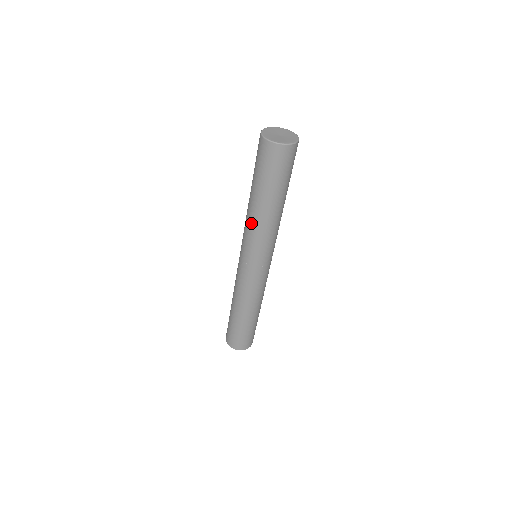
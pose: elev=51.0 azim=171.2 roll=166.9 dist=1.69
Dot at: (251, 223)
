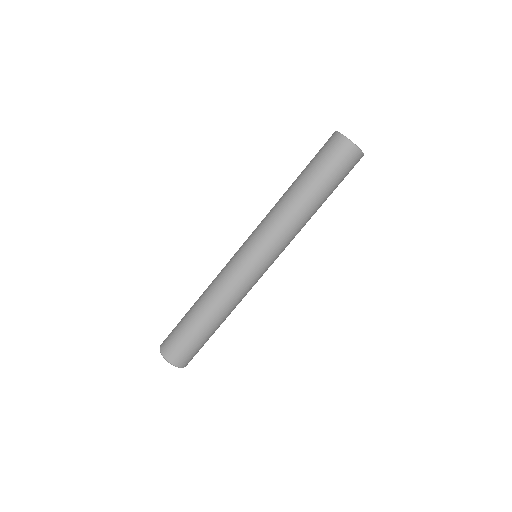
Dot at: (280, 211)
